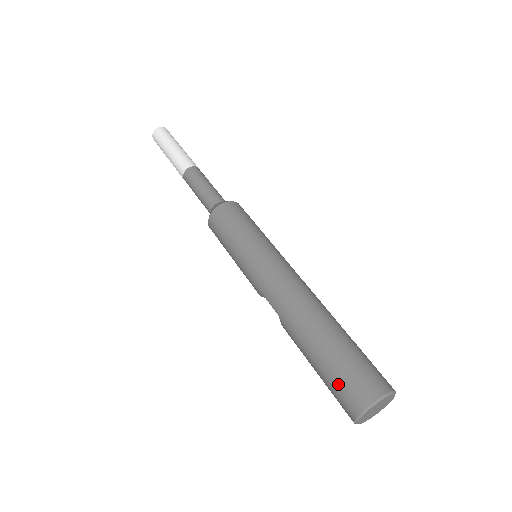
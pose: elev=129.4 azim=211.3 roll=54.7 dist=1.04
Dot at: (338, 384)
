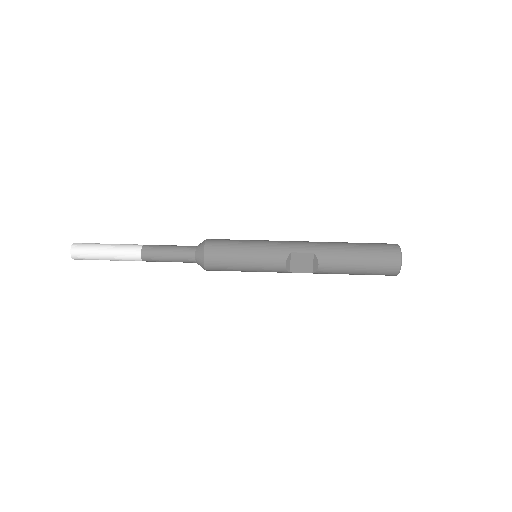
Dot at: (378, 249)
